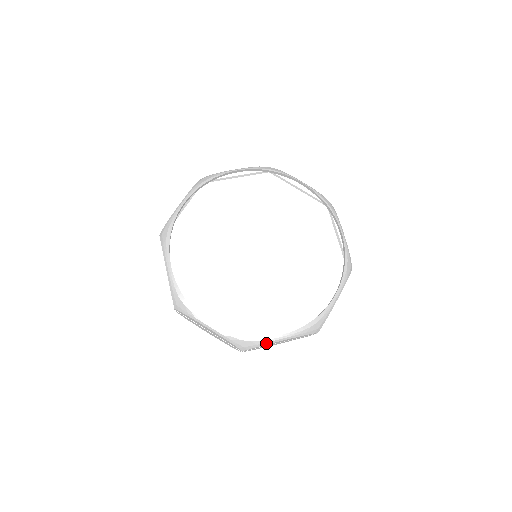
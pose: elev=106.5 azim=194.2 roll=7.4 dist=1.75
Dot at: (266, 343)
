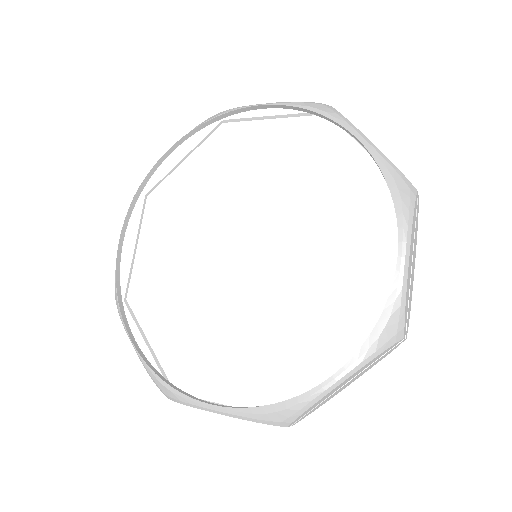
Dot at: (192, 405)
